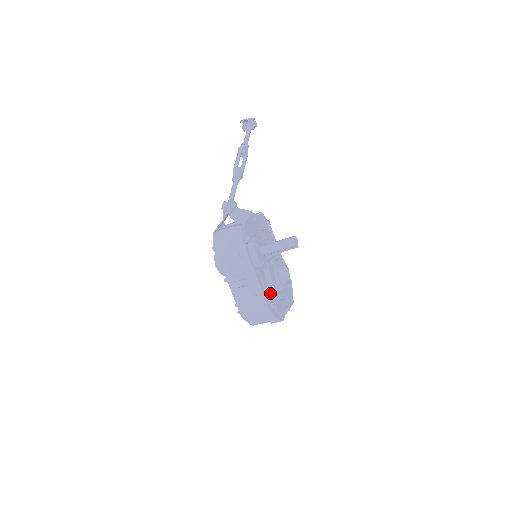
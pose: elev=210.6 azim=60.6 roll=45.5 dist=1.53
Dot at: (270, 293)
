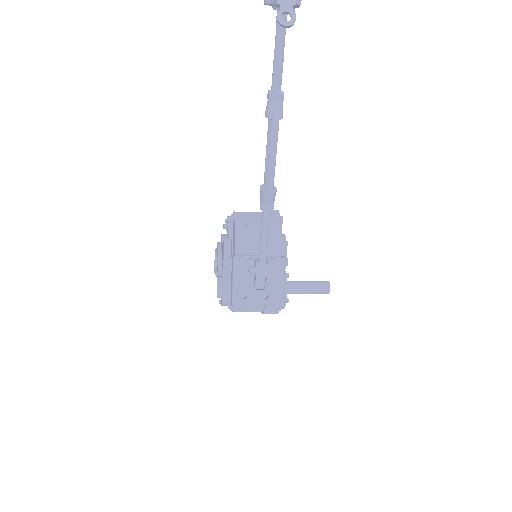
Dot at: occluded
